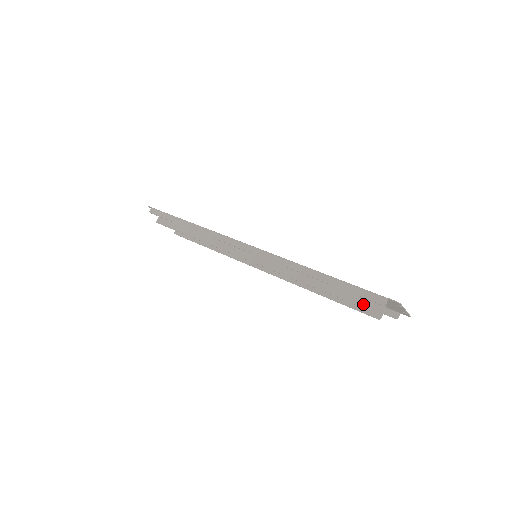
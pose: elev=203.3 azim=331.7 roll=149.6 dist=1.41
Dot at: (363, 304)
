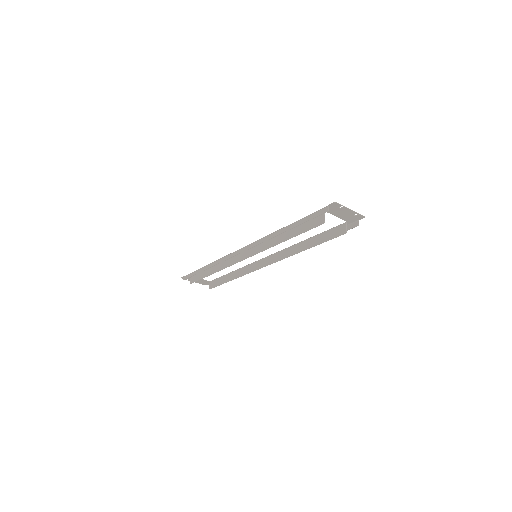
Dot at: (319, 223)
